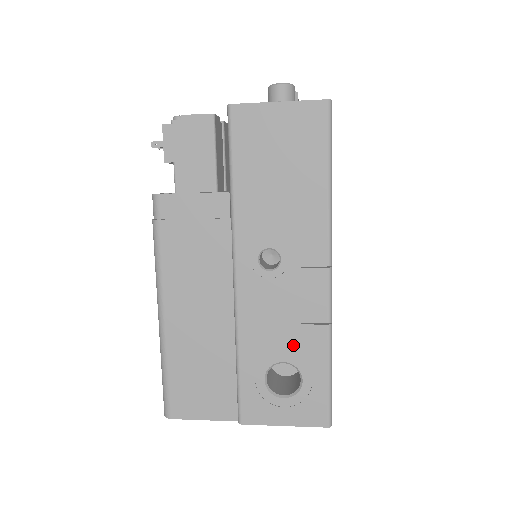
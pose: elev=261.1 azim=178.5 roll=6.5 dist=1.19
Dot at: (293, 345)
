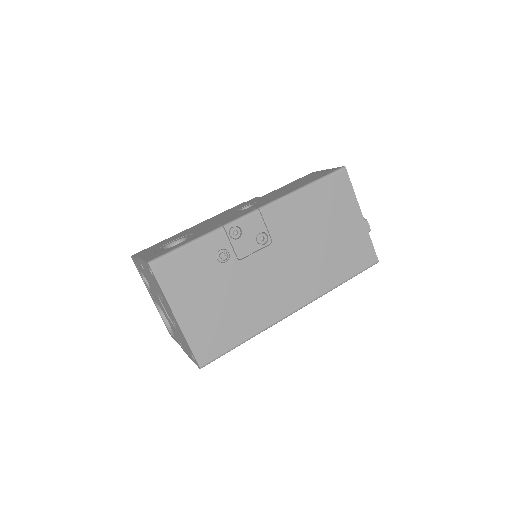
Dot at: (200, 232)
